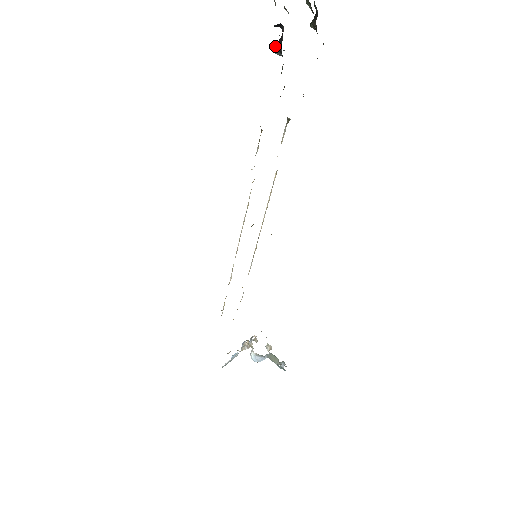
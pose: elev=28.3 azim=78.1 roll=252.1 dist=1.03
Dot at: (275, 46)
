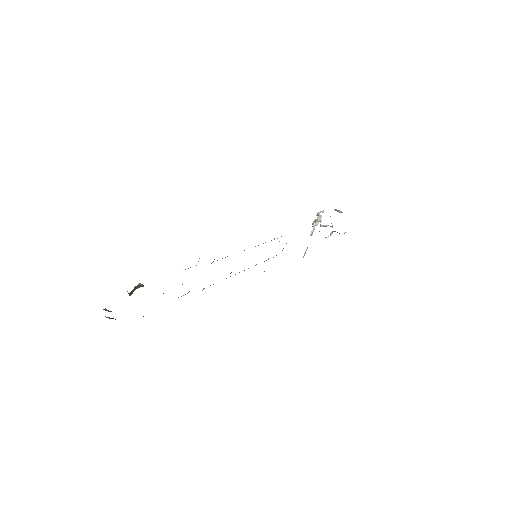
Dot at: occluded
